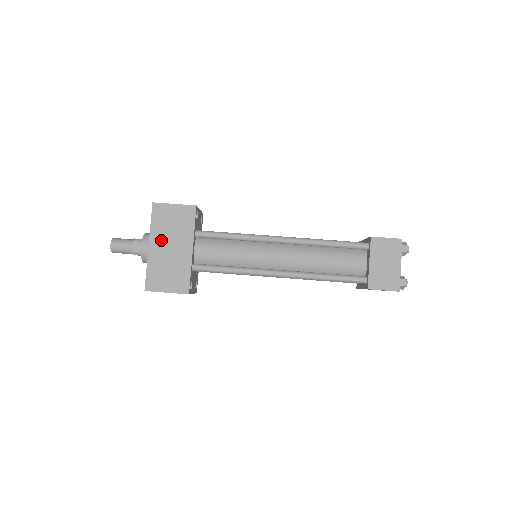
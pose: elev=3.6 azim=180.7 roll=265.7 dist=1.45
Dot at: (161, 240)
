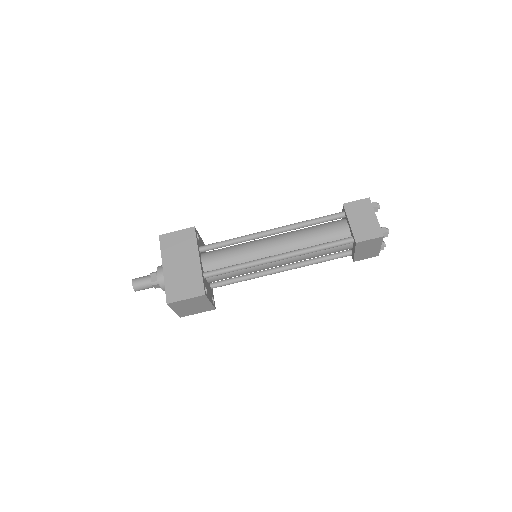
Dot at: (172, 260)
